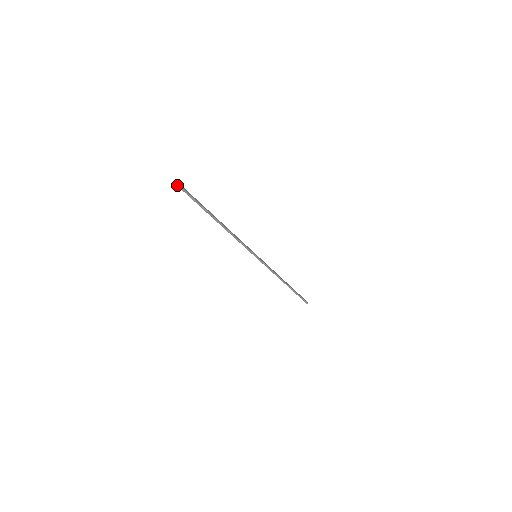
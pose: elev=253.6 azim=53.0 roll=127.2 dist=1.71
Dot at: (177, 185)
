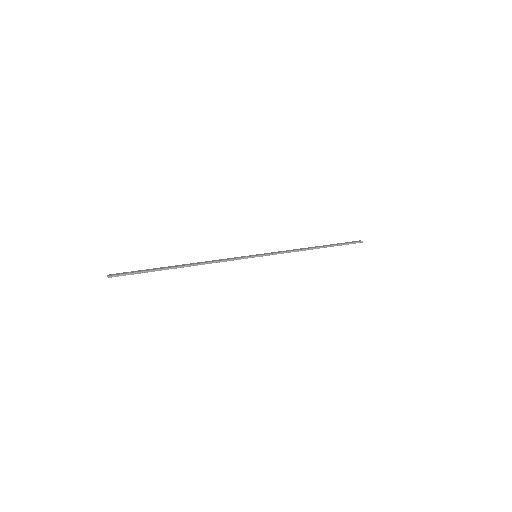
Dot at: (110, 277)
